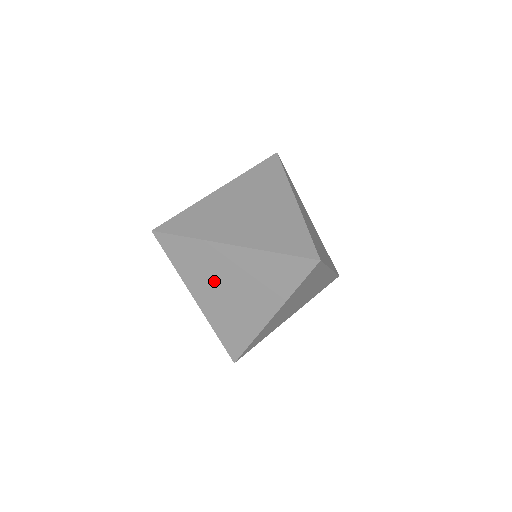
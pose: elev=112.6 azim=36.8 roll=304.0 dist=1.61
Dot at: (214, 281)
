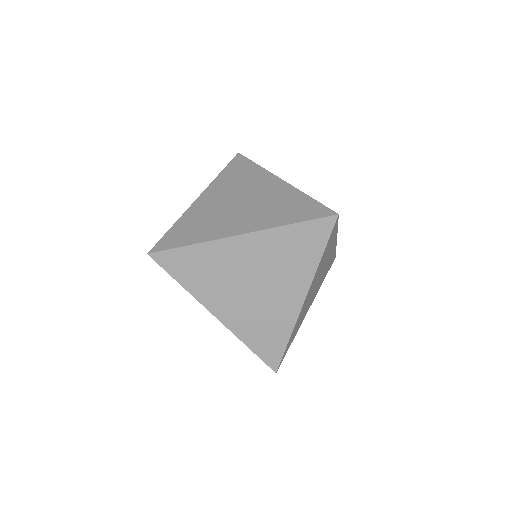
Dot at: (231, 284)
